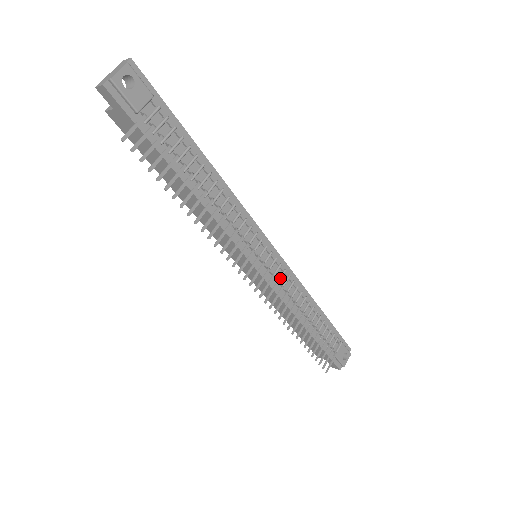
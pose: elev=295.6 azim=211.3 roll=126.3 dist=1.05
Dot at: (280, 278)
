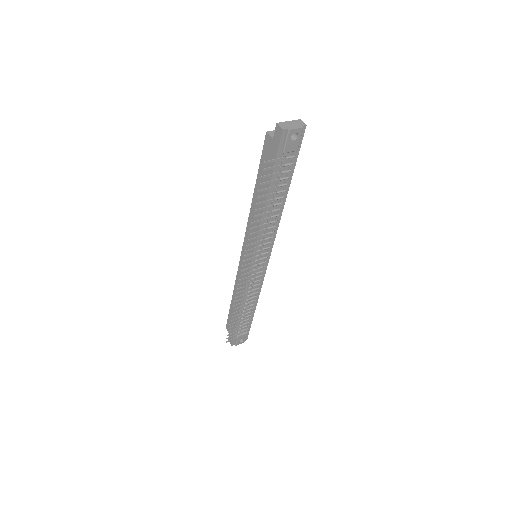
Dot at: (256, 277)
